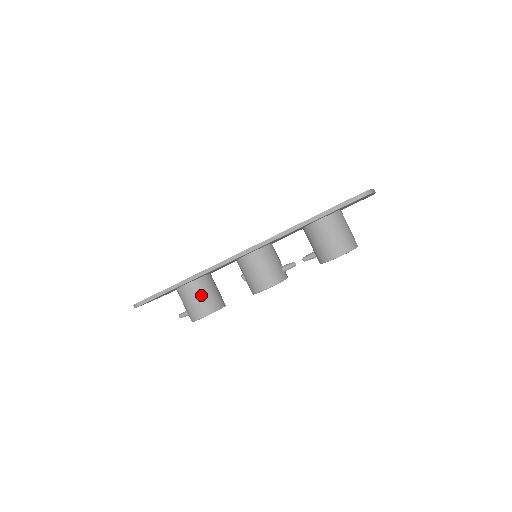
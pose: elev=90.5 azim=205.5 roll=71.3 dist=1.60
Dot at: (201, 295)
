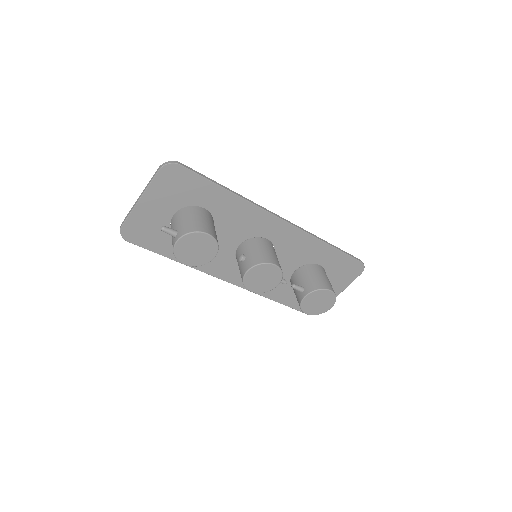
Dot at: (213, 225)
